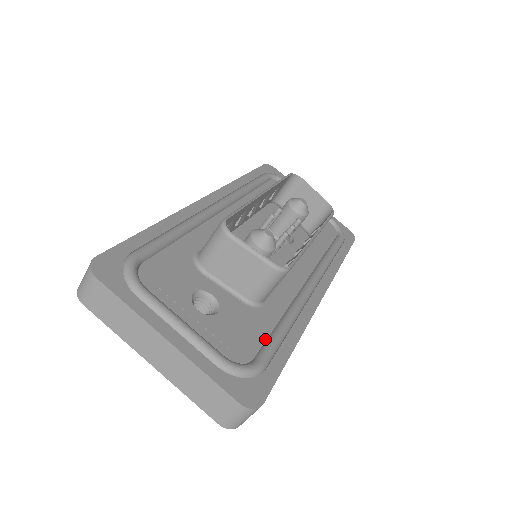
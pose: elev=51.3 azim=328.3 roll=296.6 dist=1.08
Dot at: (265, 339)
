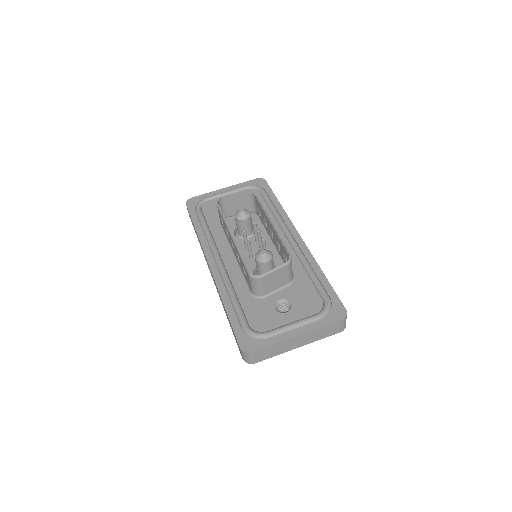
Dot at: (314, 287)
